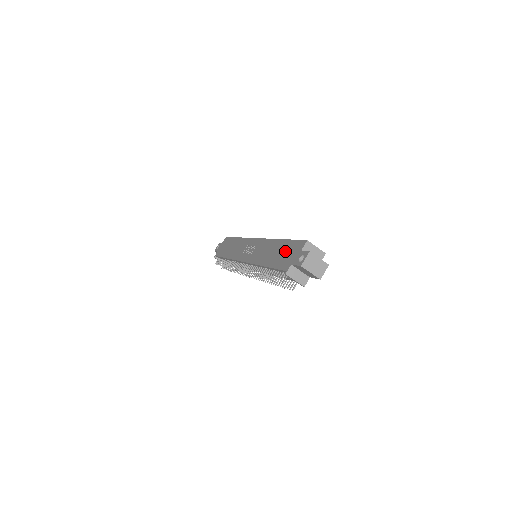
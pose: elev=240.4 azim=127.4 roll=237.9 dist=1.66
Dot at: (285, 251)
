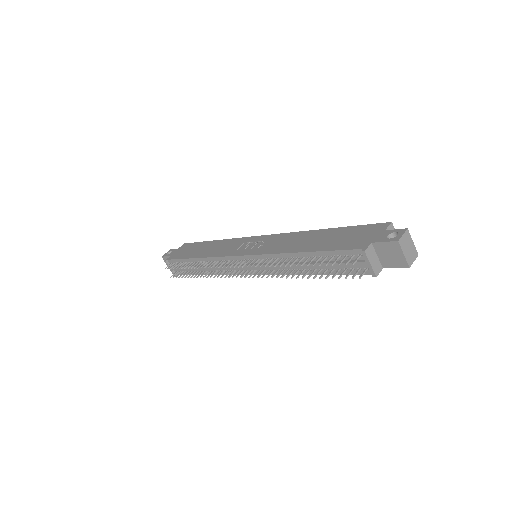
Dot at: (345, 235)
